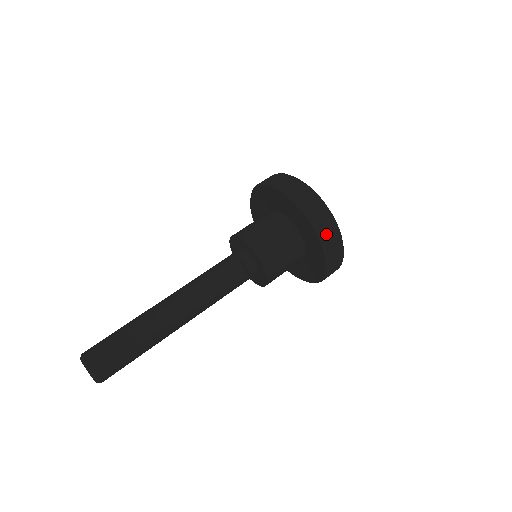
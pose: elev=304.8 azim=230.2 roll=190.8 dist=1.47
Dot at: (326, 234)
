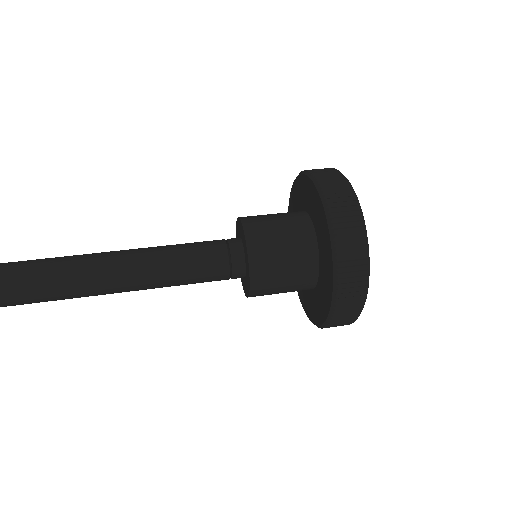
Dot at: (343, 240)
